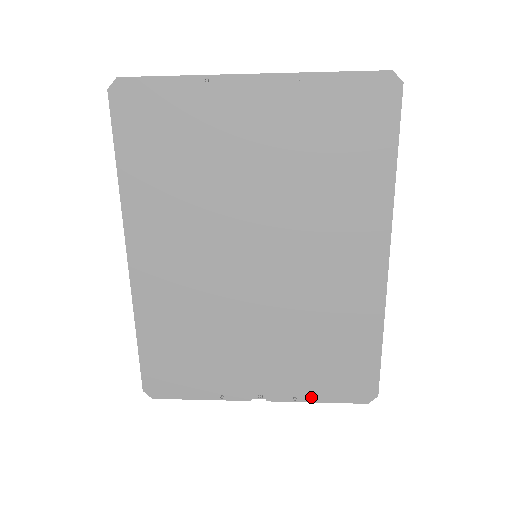
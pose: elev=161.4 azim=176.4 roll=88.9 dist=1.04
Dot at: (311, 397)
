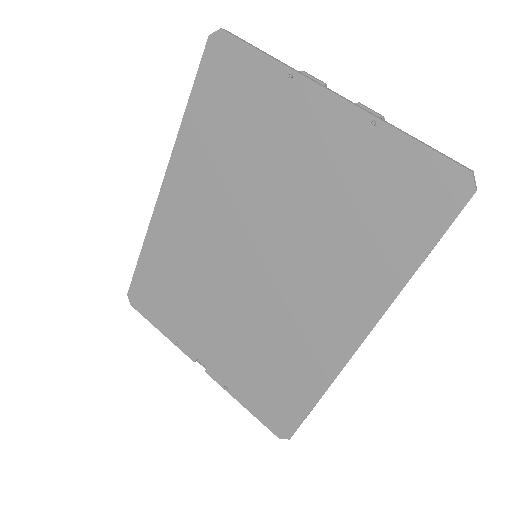
Dot at: (239, 396)
